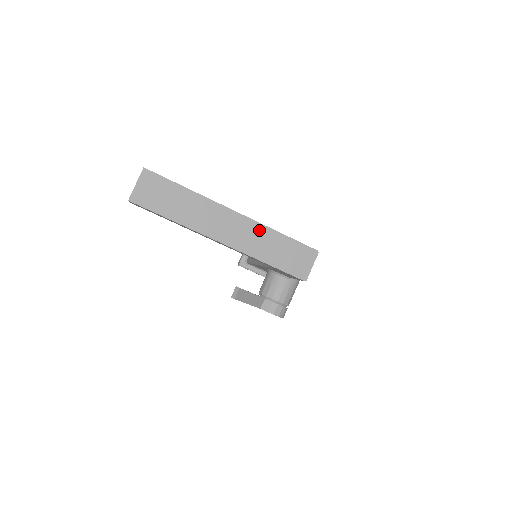
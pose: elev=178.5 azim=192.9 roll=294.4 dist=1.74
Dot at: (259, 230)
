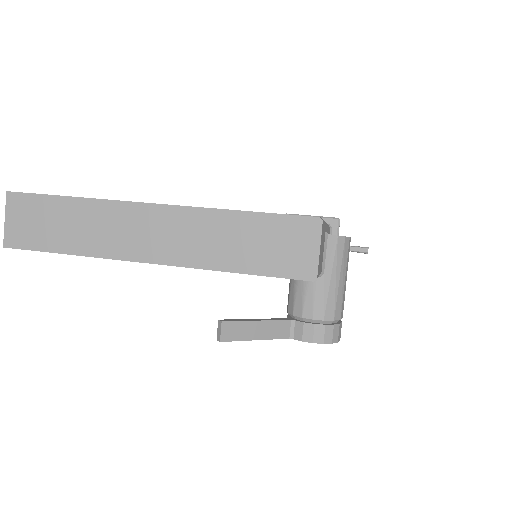
Dot at: (201, 220)
